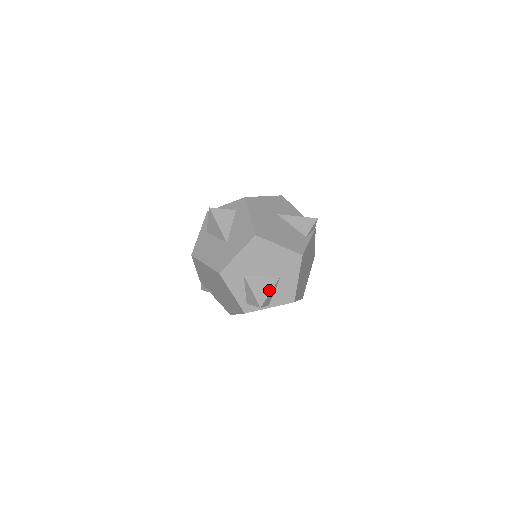
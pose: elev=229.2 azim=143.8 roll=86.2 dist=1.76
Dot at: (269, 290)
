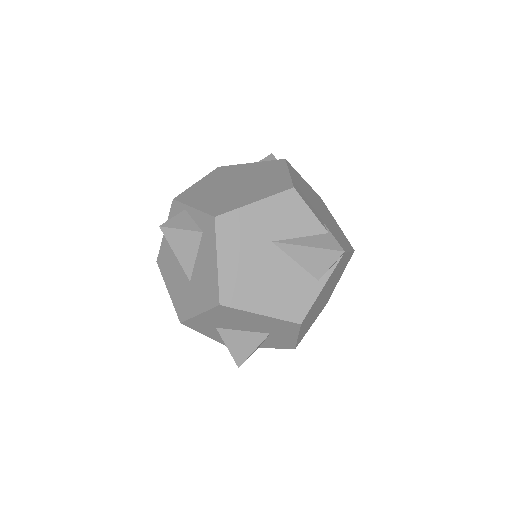
Dot at: (252, 349)
